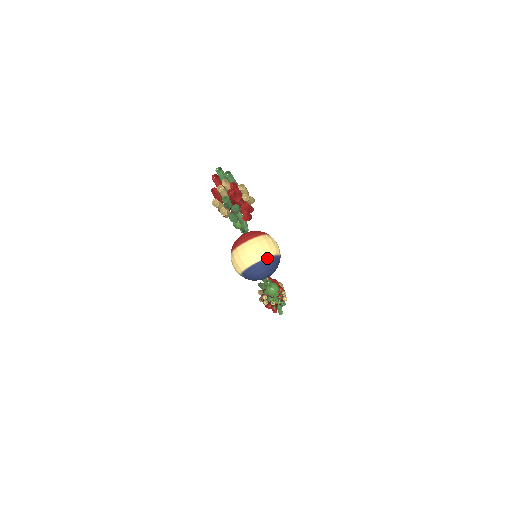
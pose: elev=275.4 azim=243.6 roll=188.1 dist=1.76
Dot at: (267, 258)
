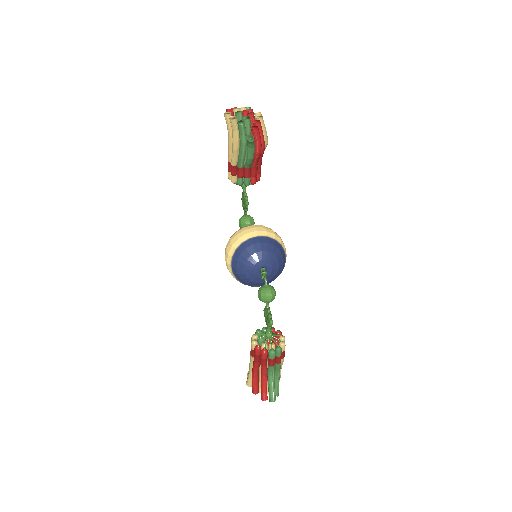
Dot at: (269, 238)
